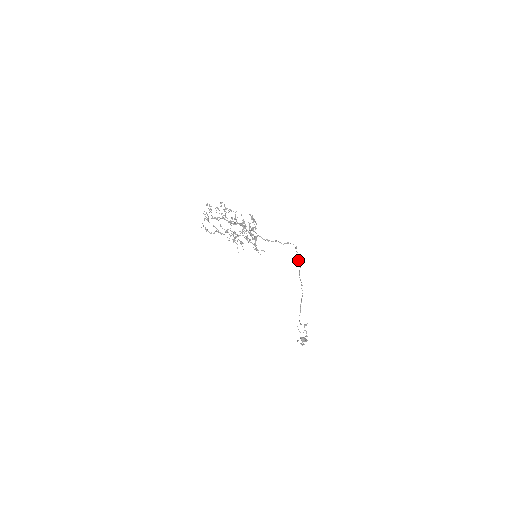
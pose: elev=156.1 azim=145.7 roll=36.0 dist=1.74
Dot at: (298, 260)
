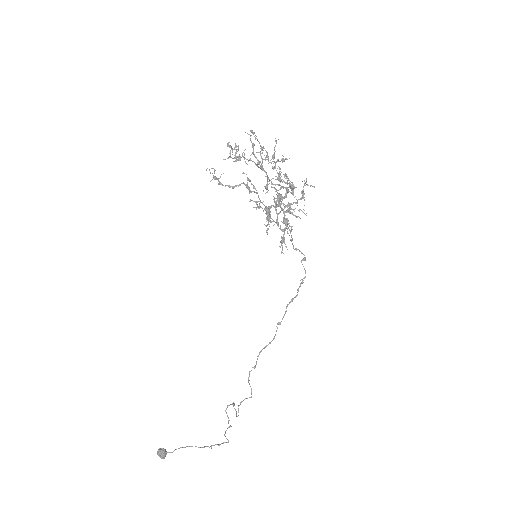
Dot at: occluded
